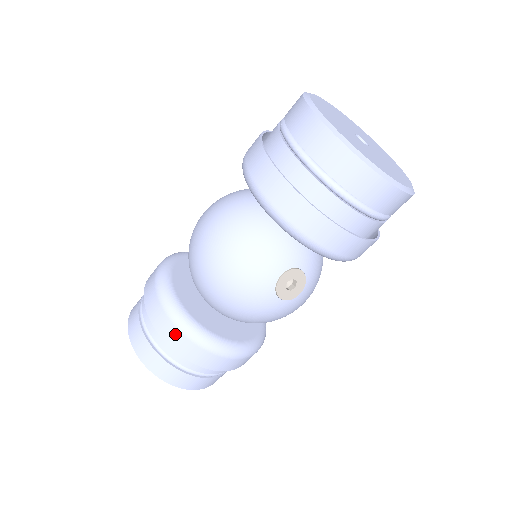
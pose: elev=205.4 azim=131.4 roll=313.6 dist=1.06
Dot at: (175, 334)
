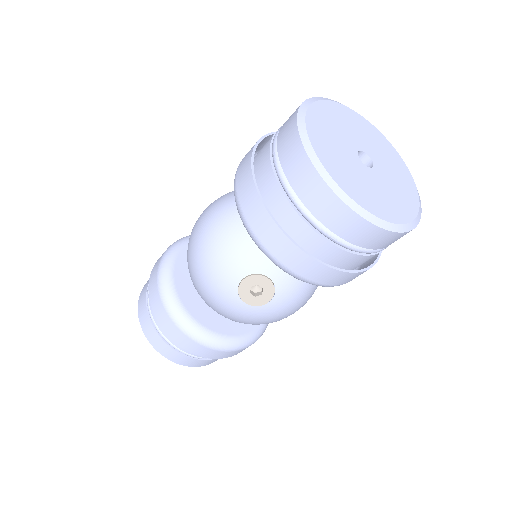
Dot at: (158, 302)
